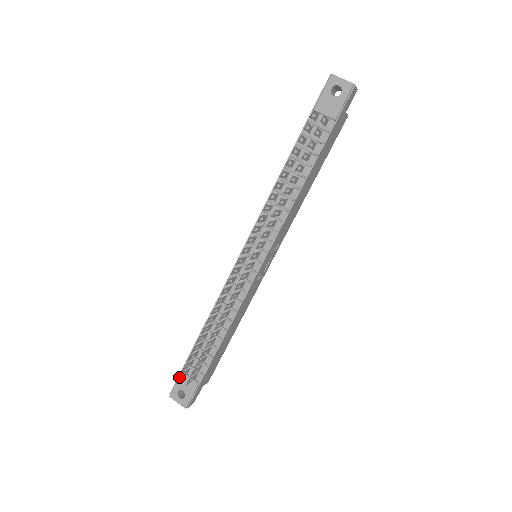
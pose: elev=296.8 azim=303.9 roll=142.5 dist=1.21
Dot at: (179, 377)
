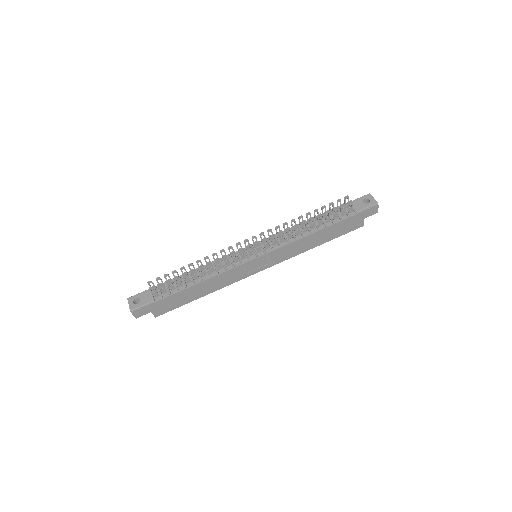
Dot at: (150, 282)
